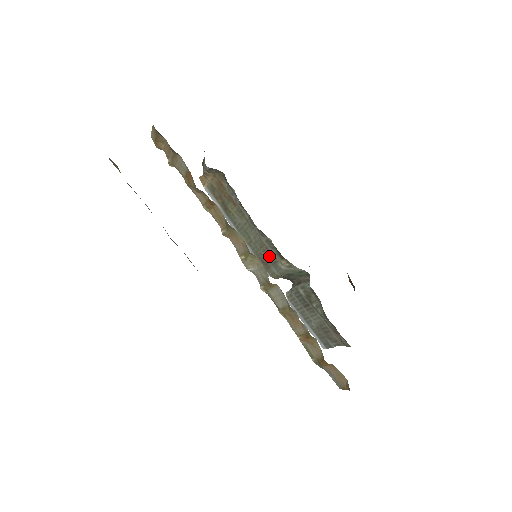
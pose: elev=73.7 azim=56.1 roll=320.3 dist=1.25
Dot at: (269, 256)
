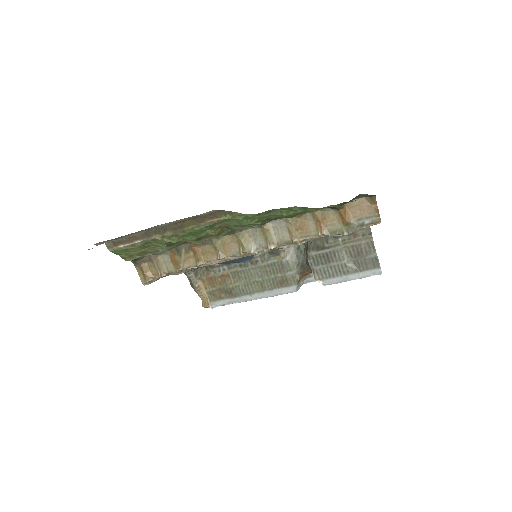
Dot at: (276, 270)
